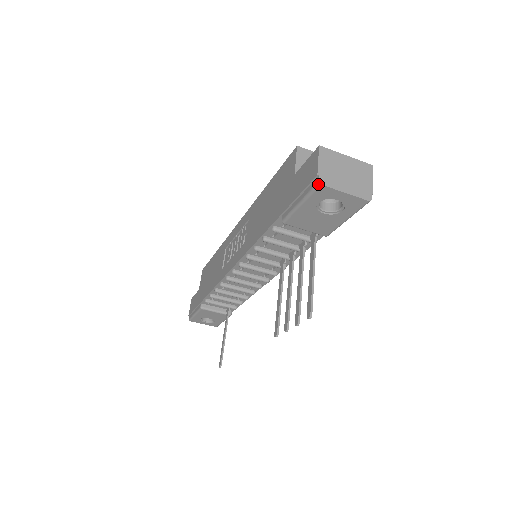
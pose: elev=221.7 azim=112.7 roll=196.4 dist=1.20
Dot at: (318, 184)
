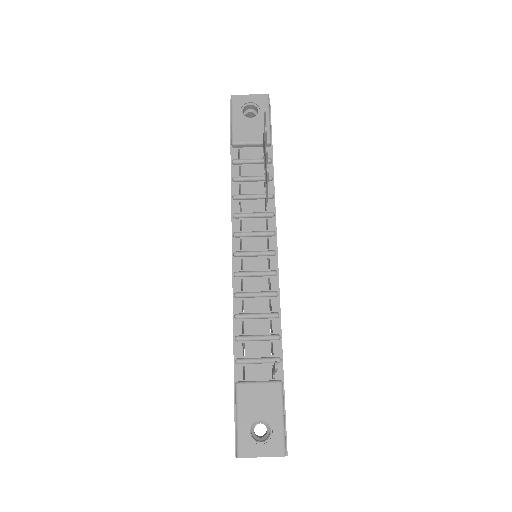
Dot at: (231, 97)
